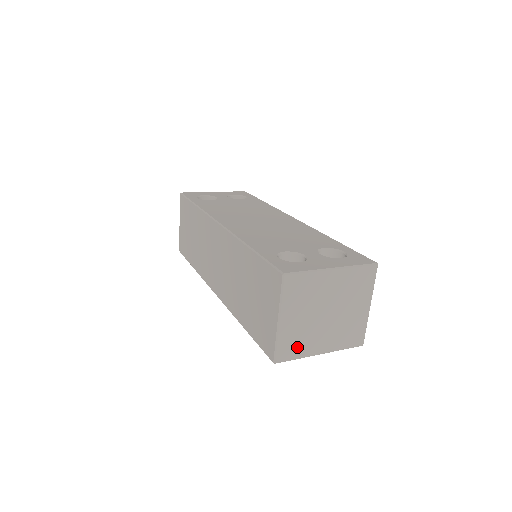
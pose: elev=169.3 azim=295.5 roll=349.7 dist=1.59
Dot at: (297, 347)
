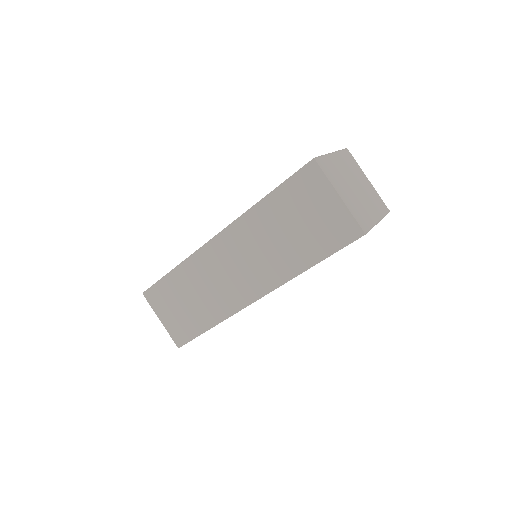
Dot at: (365, 217)
